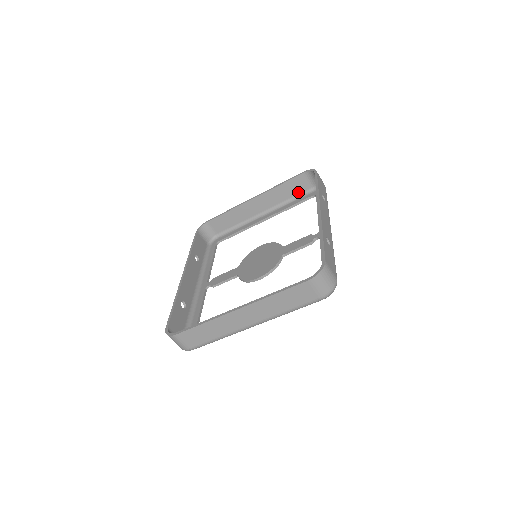
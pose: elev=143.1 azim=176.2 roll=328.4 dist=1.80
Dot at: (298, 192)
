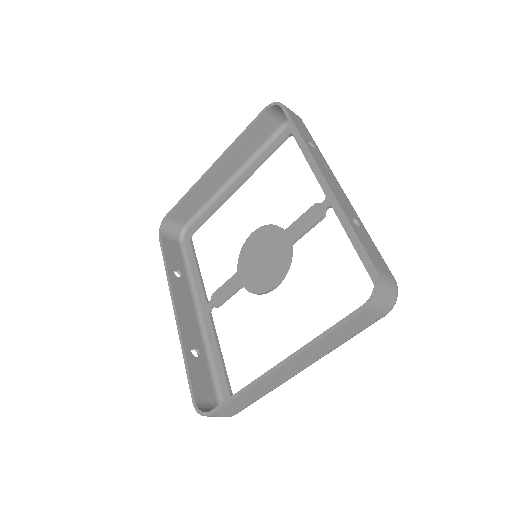
Dot at: (265, 137)
